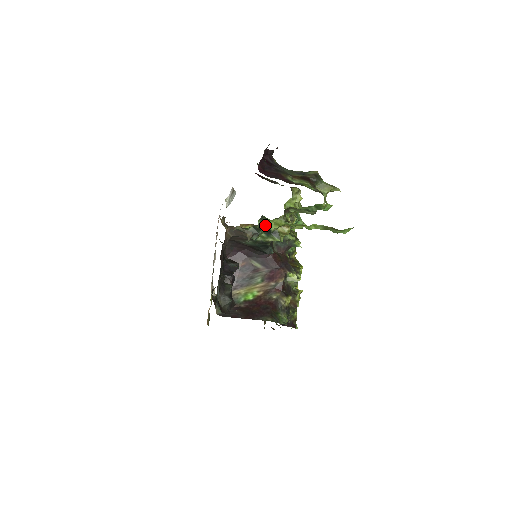
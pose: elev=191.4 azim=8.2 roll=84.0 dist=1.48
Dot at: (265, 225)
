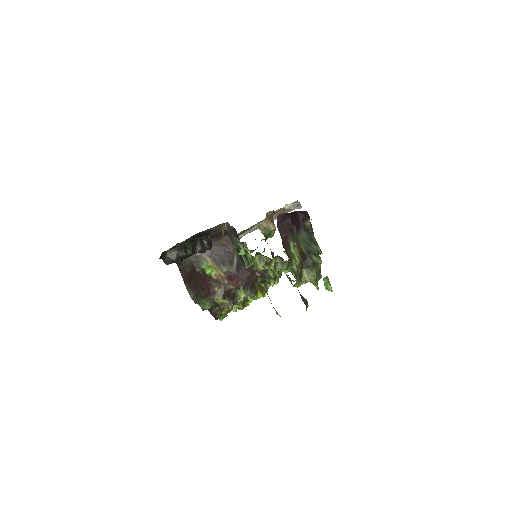
Dot at: (246, 249)
